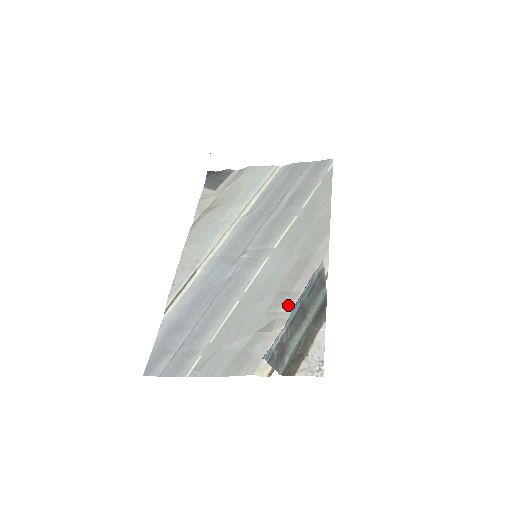
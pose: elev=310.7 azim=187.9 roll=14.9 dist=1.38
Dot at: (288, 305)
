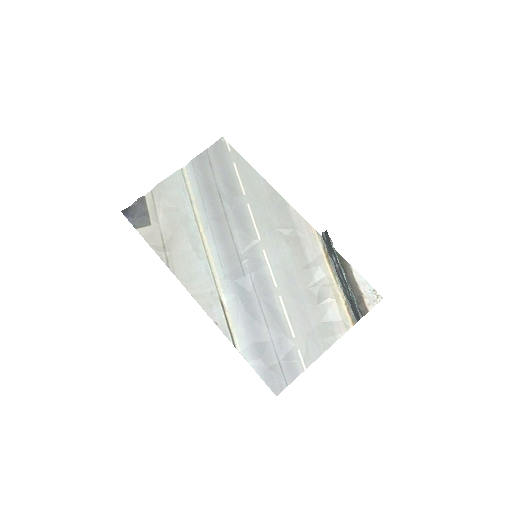
Dot at: (318, 273)
